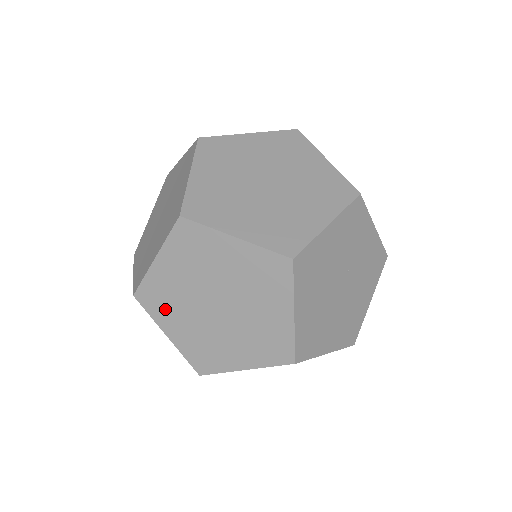
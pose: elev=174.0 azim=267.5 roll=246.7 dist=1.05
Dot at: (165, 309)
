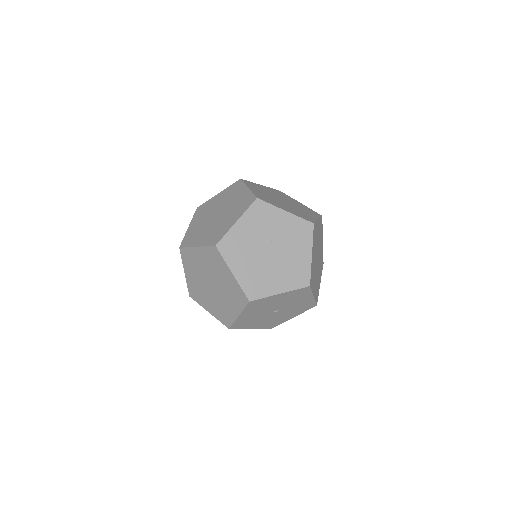
Dot at: (200, 297)
